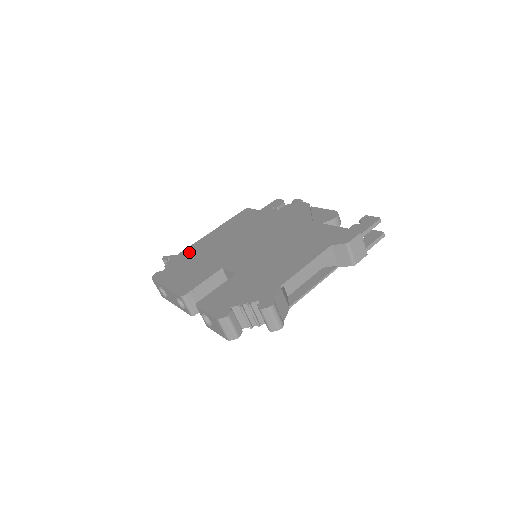
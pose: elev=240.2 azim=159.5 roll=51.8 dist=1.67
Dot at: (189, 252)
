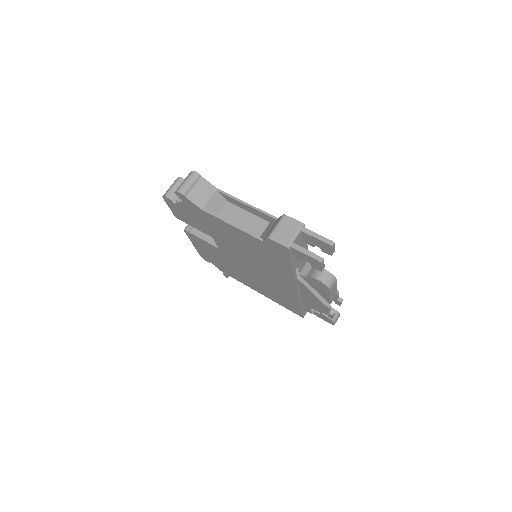
Dot at: occluded
